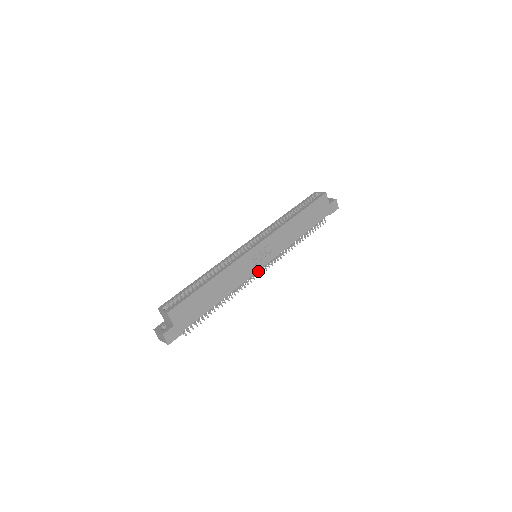
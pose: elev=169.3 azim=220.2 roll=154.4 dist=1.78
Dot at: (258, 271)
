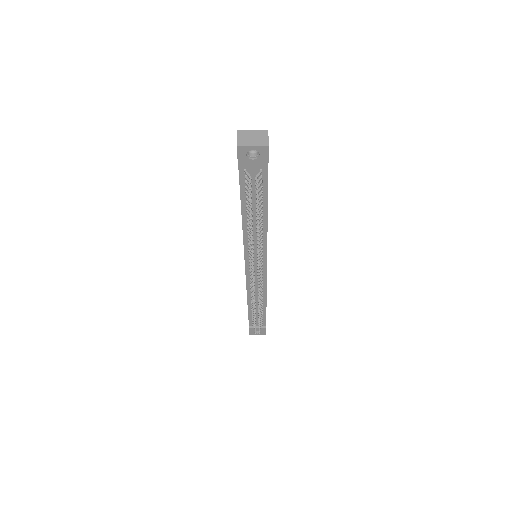
Dot at: occluded
